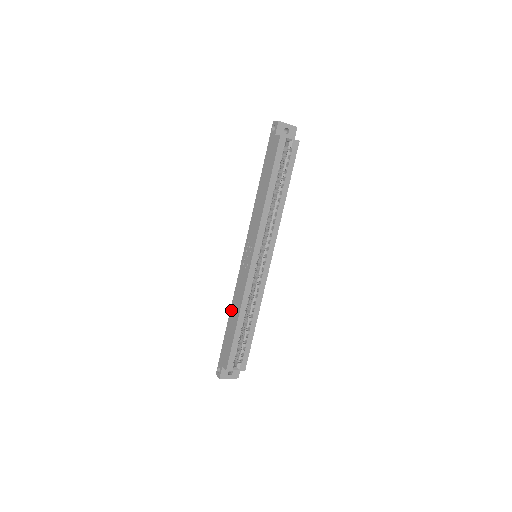
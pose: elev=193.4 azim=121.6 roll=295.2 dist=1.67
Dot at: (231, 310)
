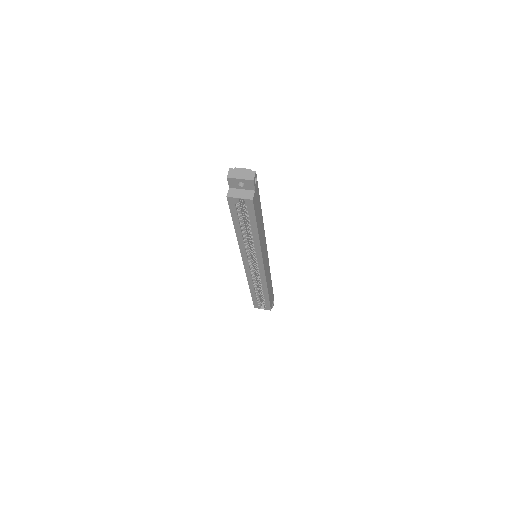
Dot at: occluded
